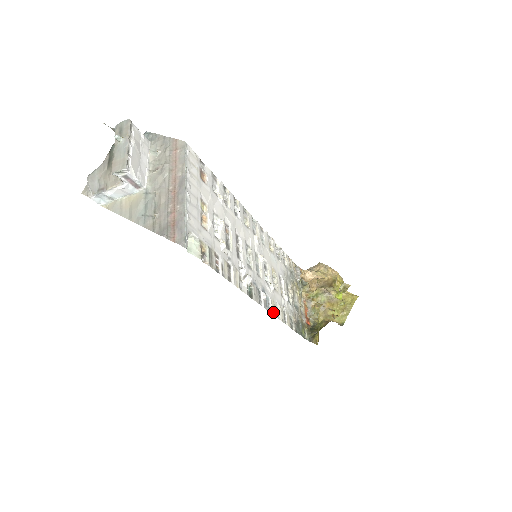
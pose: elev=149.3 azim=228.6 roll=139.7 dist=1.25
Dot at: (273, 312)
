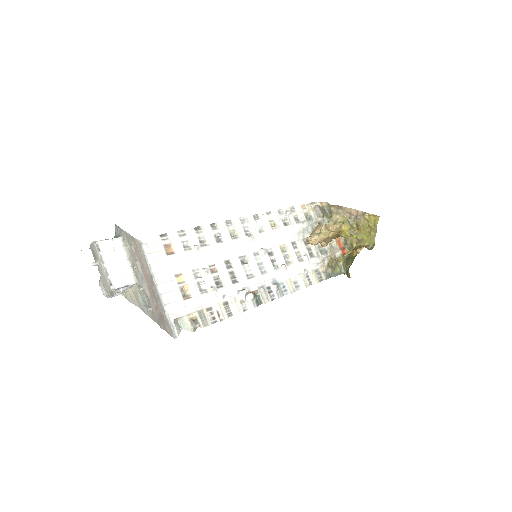
Dot at: (291, 290)
